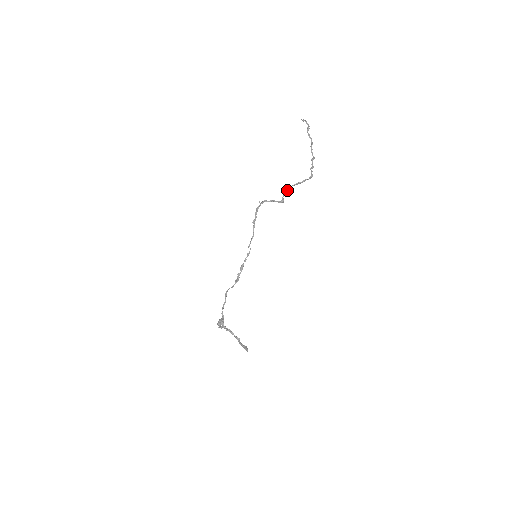
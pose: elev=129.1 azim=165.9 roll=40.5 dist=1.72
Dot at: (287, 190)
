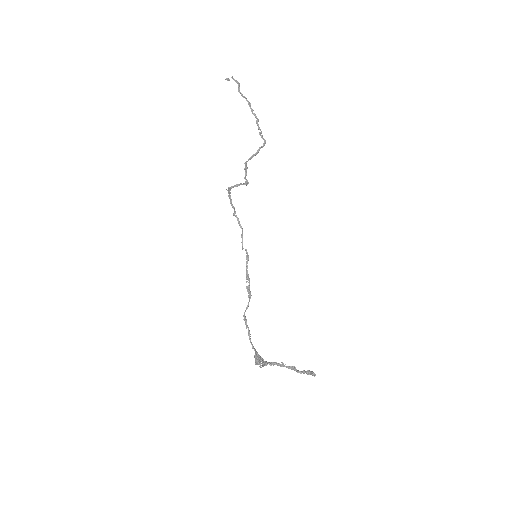
Dot at: (246, 167)
